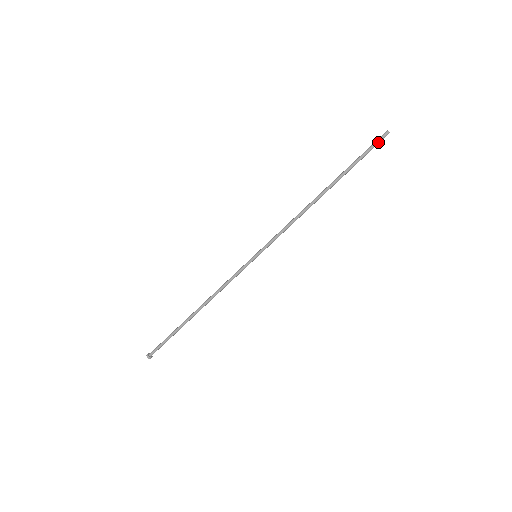
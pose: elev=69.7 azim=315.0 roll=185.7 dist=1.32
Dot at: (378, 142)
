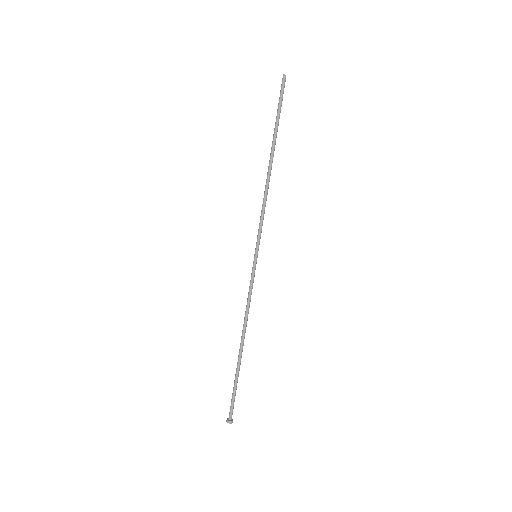
Dot at: (283, 89)
